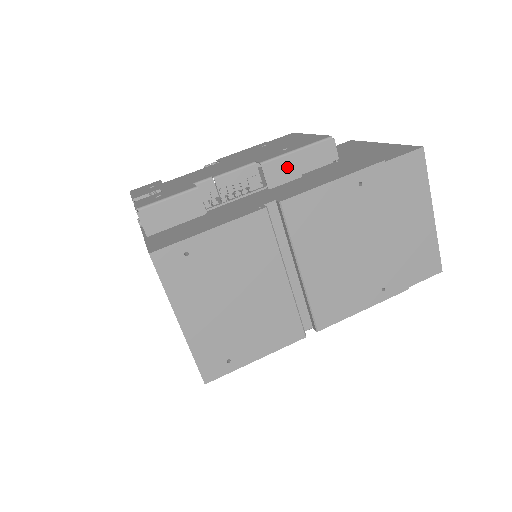
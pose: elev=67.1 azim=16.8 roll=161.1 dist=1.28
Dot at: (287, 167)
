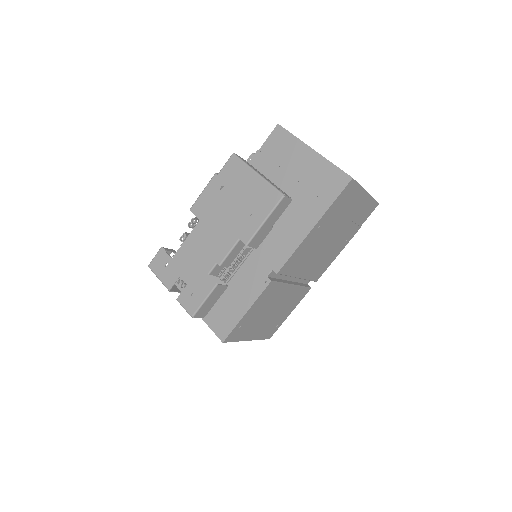
Dot at: (263, 232)
